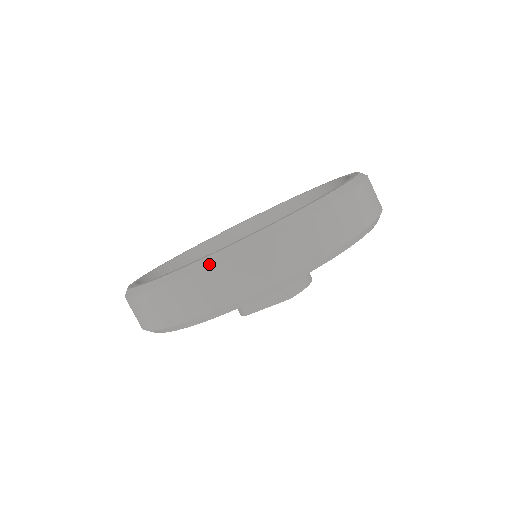
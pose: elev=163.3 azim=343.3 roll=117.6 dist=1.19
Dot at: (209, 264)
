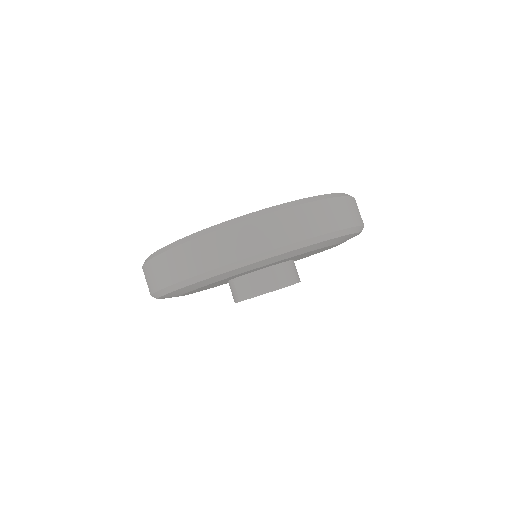
Dot at: (220, 228)
